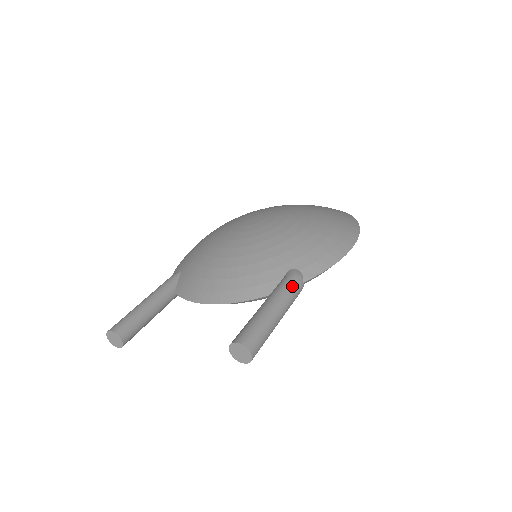
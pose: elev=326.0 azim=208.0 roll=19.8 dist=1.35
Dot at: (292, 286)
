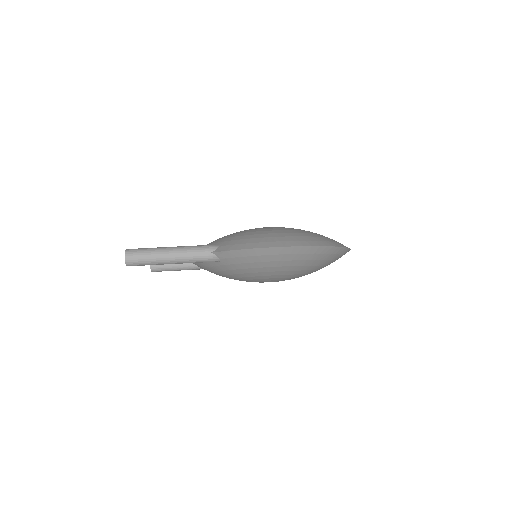
Dot at: (197, 248)
